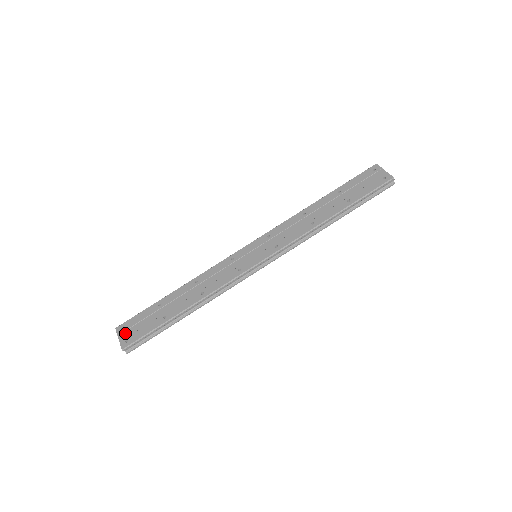
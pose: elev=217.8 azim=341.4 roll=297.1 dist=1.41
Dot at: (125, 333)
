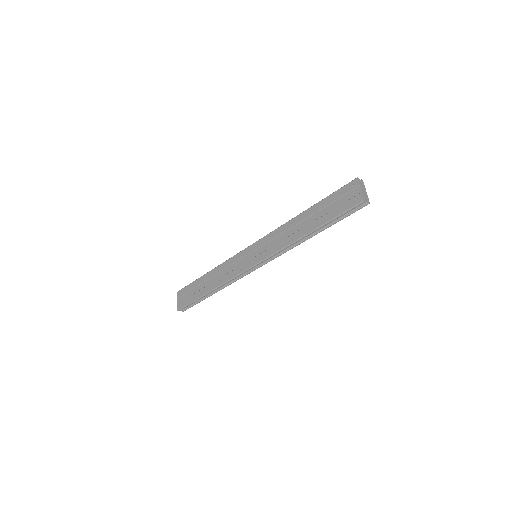
Dot at: (180, 298)
